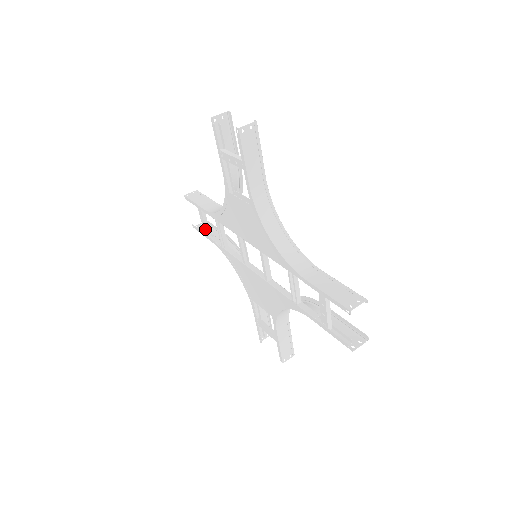
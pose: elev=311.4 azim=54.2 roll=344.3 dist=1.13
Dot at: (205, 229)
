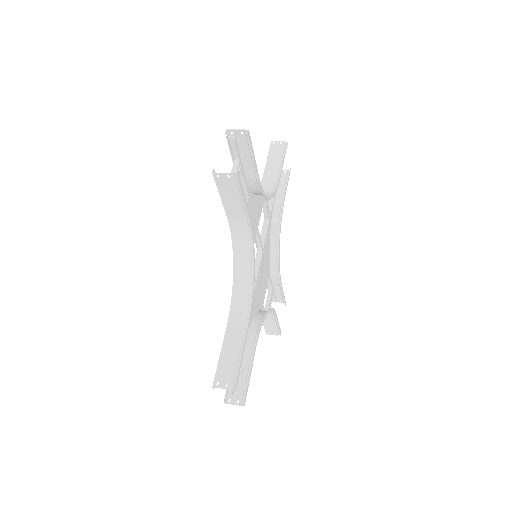
Dot at: occluded
